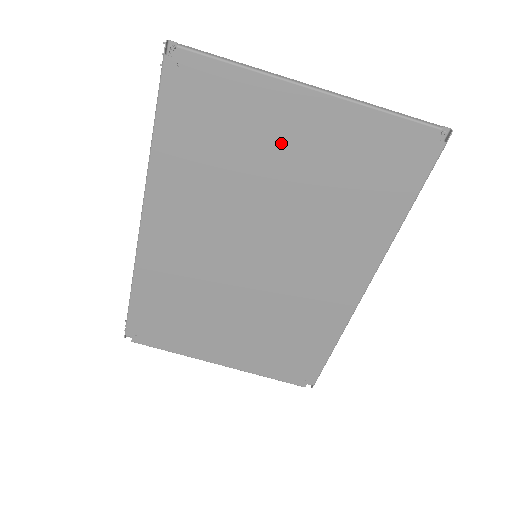
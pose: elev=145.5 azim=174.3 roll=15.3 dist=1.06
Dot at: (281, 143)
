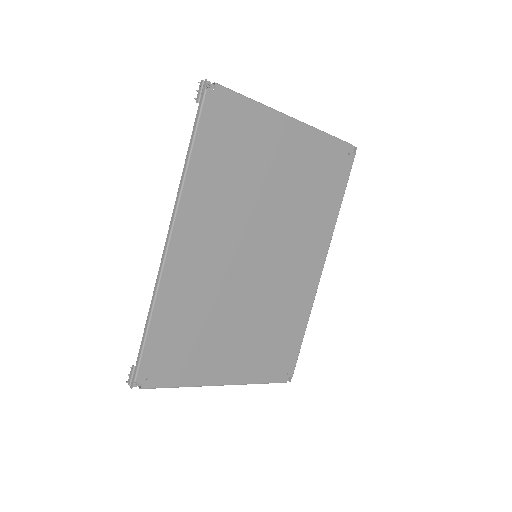
Dot at: (276, 157)
